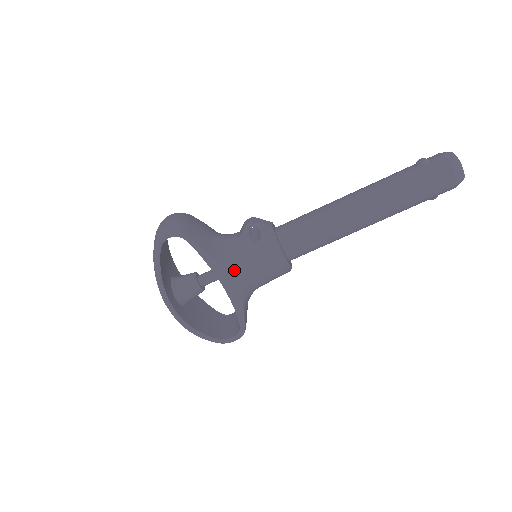
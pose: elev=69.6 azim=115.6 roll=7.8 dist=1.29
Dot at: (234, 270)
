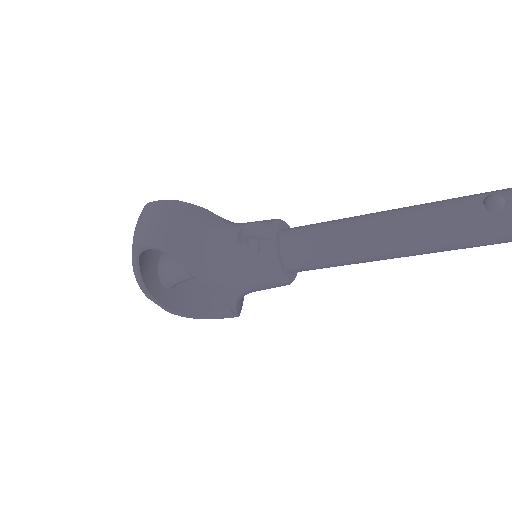
Dot at: (225, 285)
